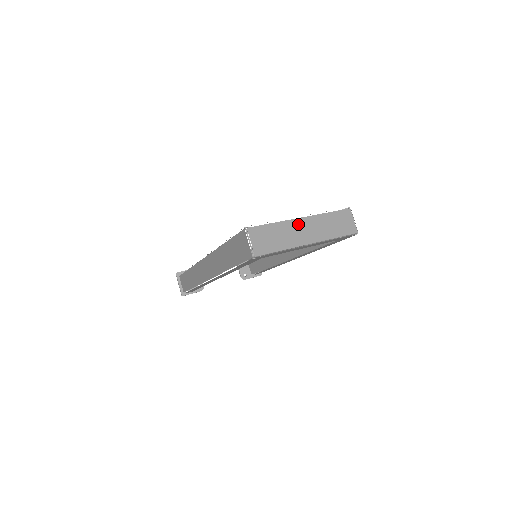
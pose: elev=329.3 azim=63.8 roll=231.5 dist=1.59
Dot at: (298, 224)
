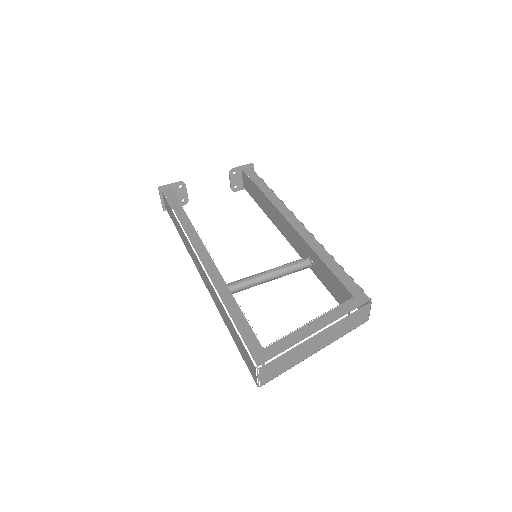
Dot at: (312, 341)
